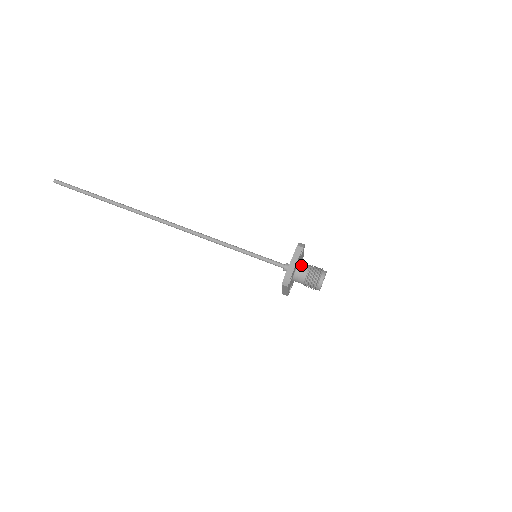
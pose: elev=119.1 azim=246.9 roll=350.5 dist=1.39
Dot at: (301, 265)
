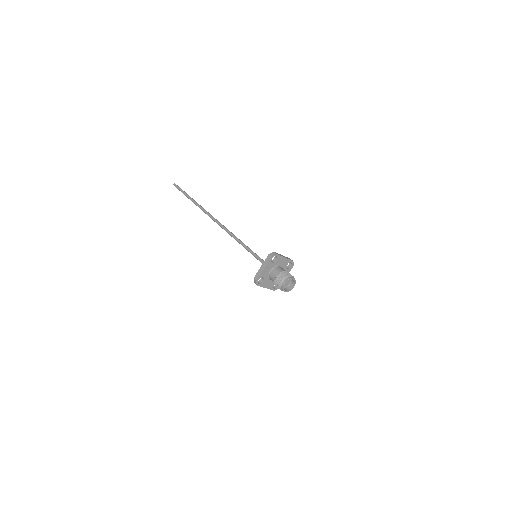
Dot at: (283, 269)
